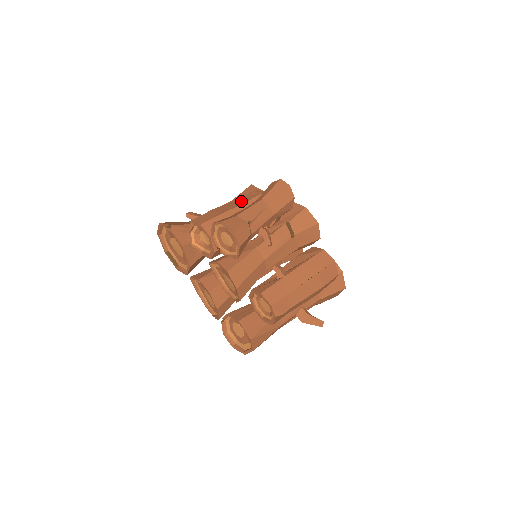
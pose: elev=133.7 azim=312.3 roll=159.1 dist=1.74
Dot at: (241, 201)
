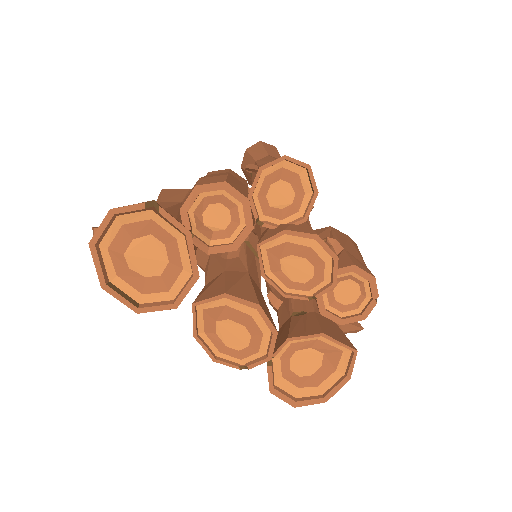
Dot at: (220, 173)
